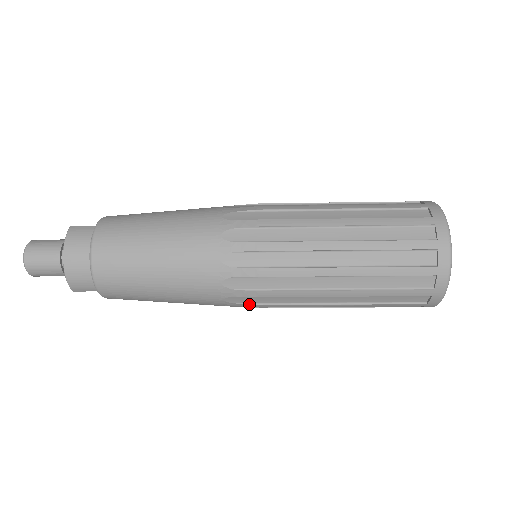
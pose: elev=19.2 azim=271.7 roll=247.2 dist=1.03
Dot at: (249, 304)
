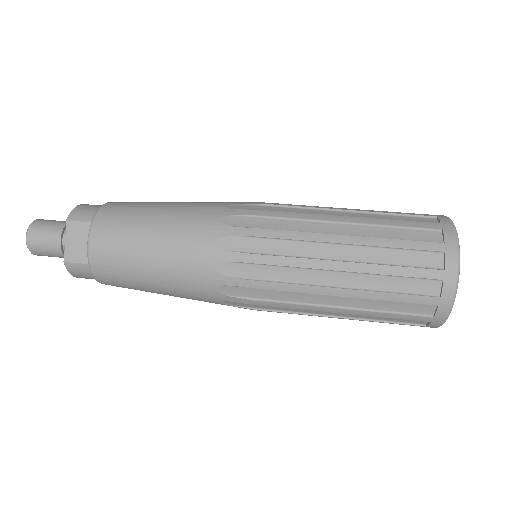
Dot at: occluded
